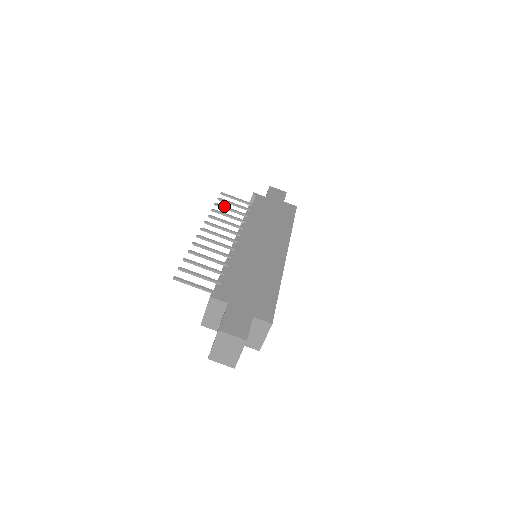
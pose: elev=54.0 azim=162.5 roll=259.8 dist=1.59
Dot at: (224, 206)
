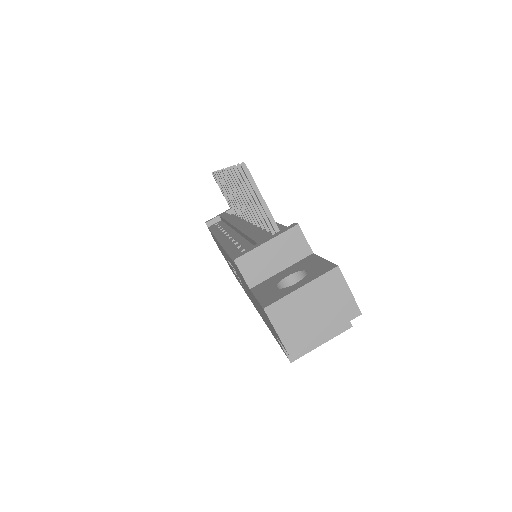
Dot at: occluded
